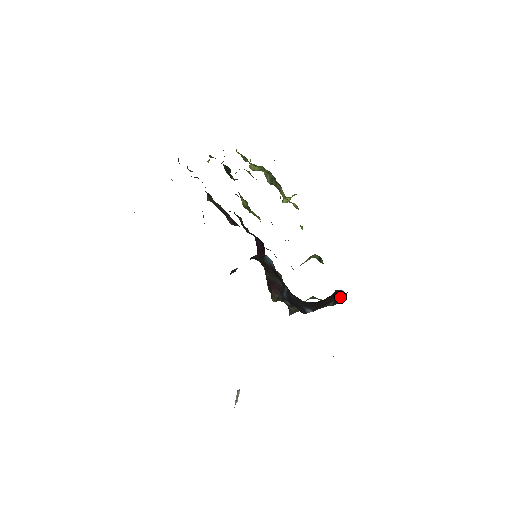
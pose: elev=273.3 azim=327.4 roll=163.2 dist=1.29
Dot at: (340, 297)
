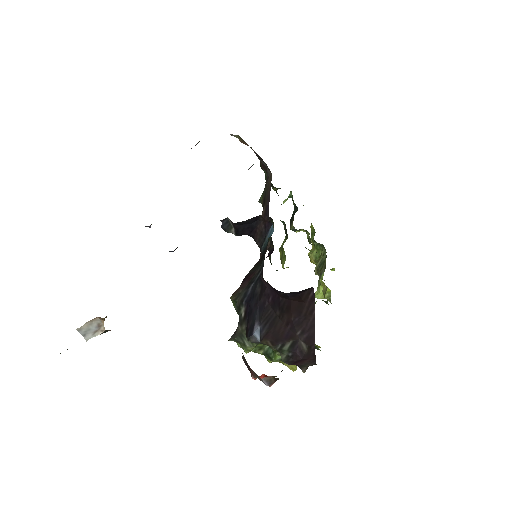
Dot at: (304, 341)
